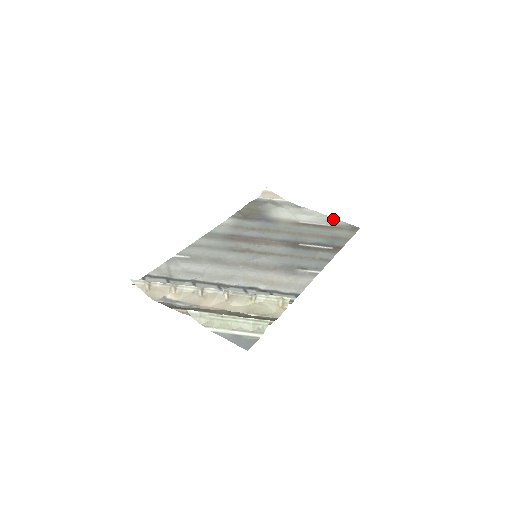
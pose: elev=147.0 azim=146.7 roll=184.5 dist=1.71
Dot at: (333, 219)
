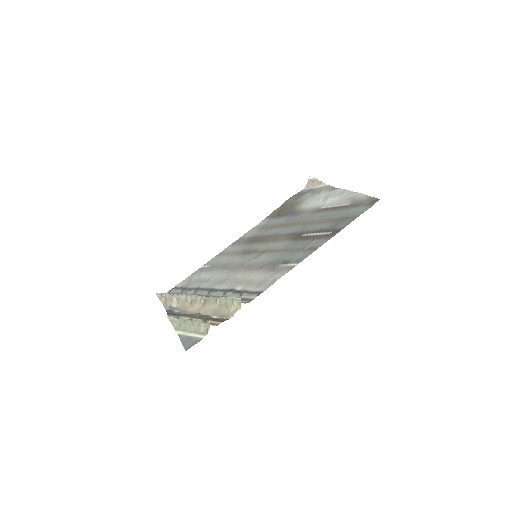
Dot at: (357, 195)
